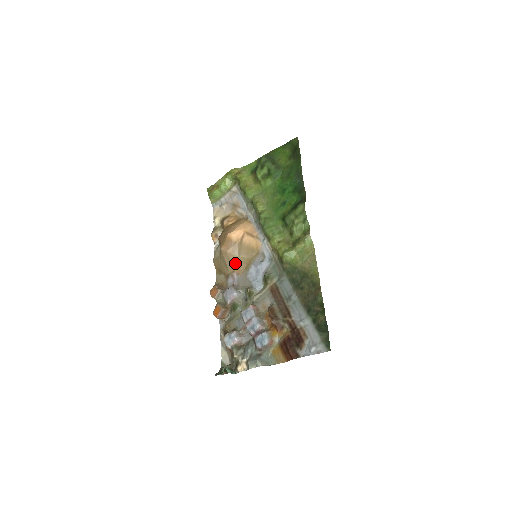
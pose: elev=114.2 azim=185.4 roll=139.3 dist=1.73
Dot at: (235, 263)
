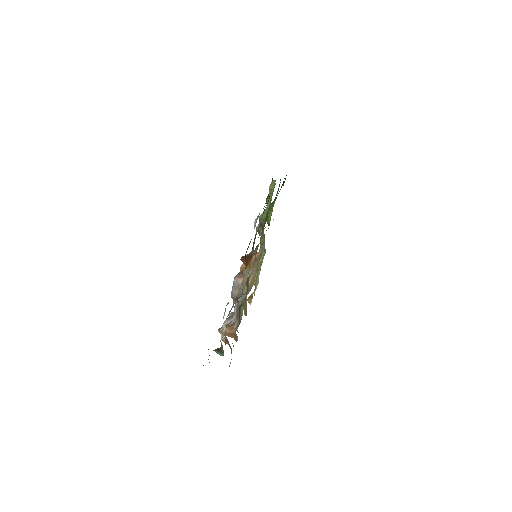
Dot at: occluded
